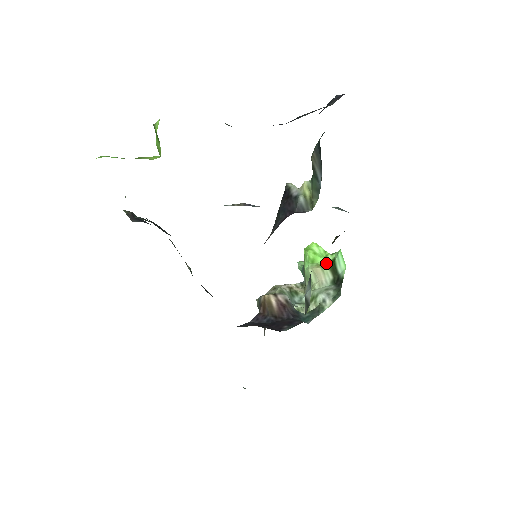
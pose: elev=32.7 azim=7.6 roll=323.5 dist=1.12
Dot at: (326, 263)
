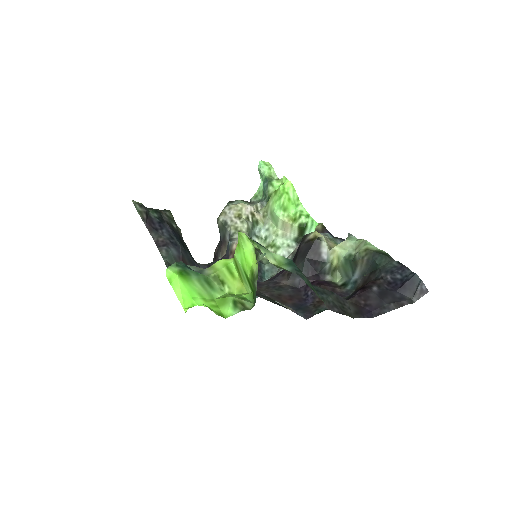
Dot at: (298, 223)
